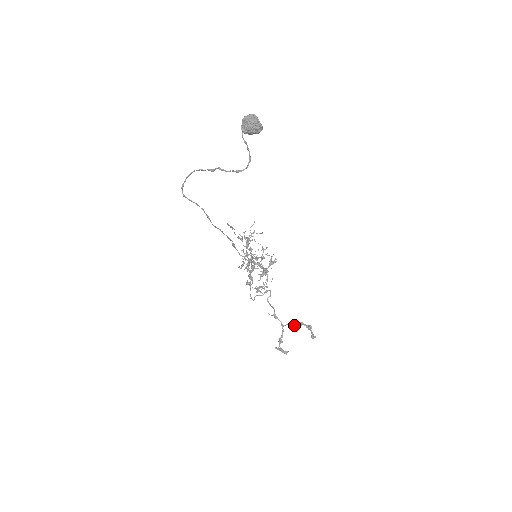
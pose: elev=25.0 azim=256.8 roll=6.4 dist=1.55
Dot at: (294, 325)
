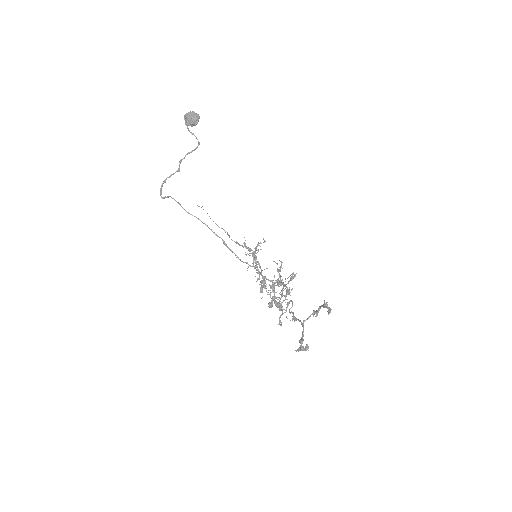
Dot at: (313, 316)
